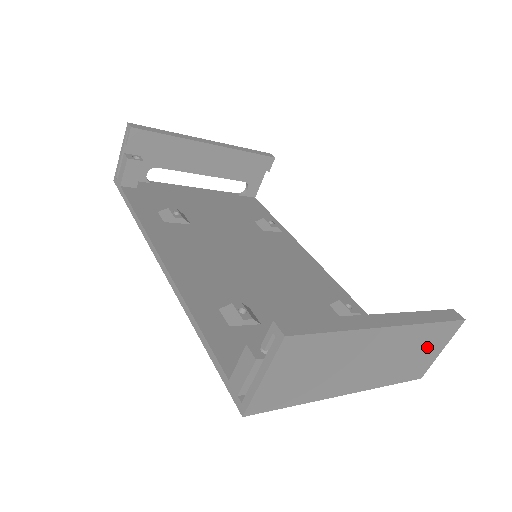
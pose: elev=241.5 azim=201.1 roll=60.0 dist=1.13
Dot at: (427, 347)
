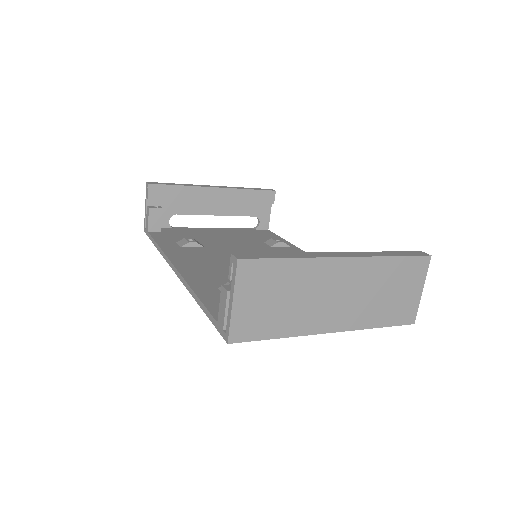
Dot at: (401, 285)
